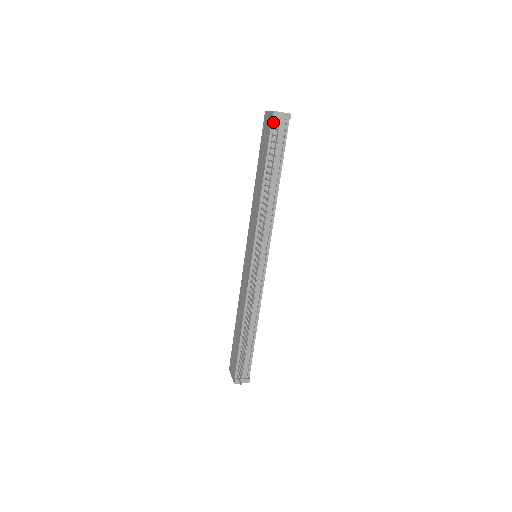
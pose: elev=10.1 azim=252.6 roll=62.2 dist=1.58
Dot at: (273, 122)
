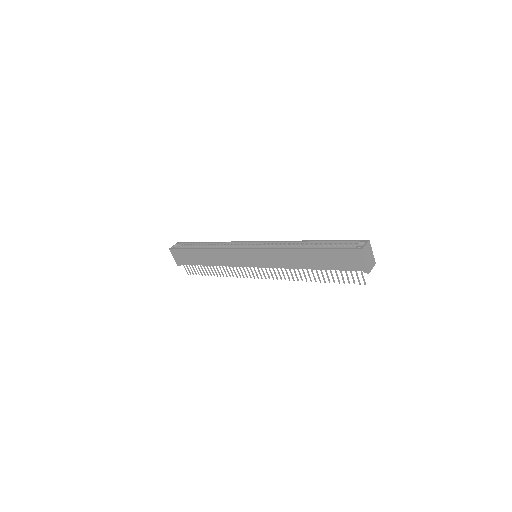
Dot at: (360, 270)
